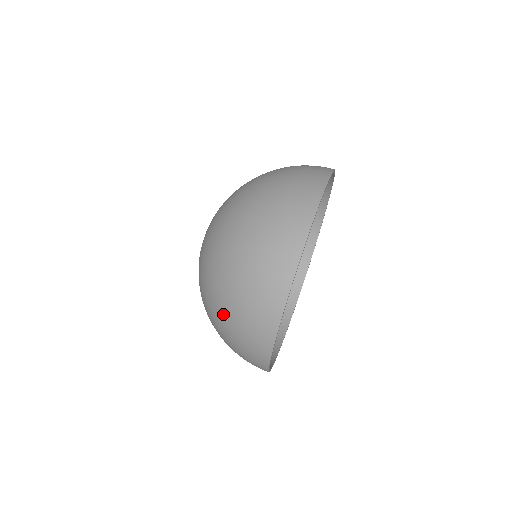
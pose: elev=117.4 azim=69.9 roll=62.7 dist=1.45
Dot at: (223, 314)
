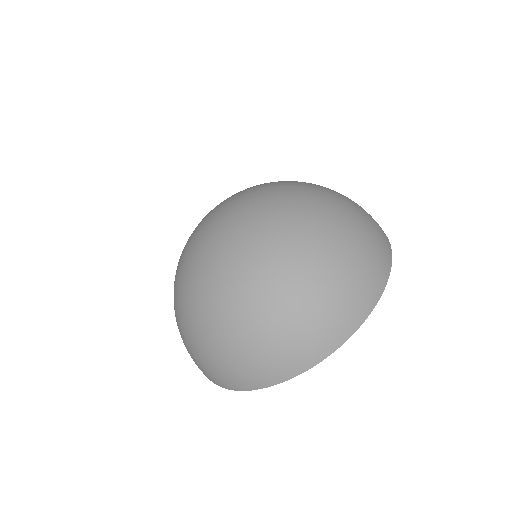
Dot at: (232, 332)
